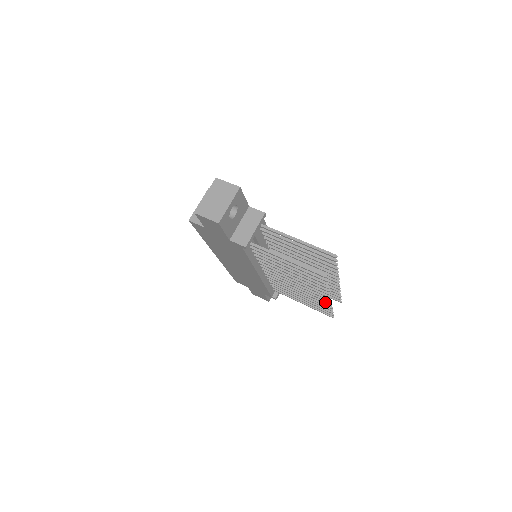
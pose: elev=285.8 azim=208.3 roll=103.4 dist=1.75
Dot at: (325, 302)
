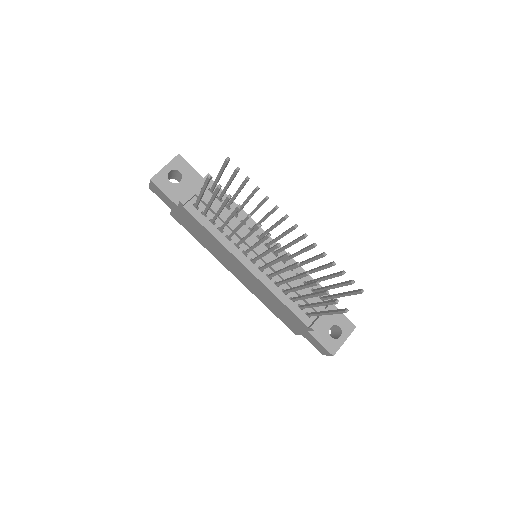
Dot at: (294, 264)
